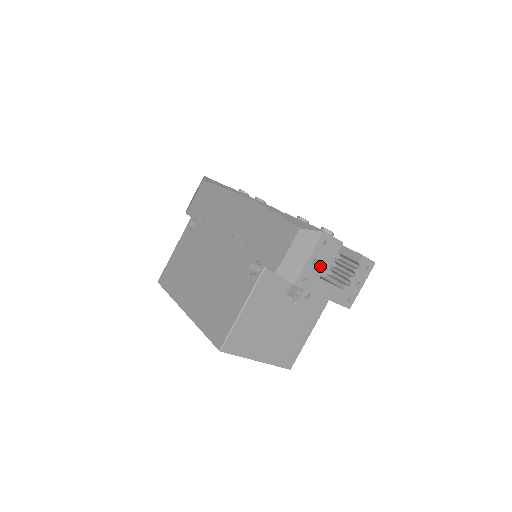
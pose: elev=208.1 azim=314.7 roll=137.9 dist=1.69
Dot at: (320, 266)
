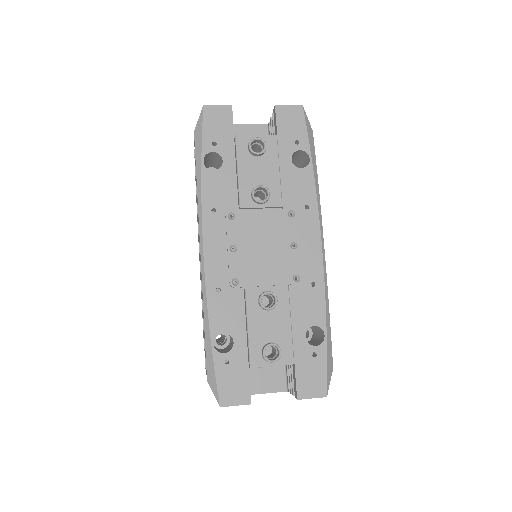
Dot at: occluded
